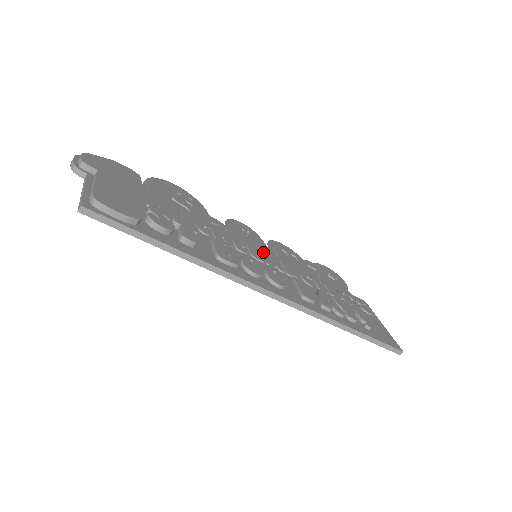
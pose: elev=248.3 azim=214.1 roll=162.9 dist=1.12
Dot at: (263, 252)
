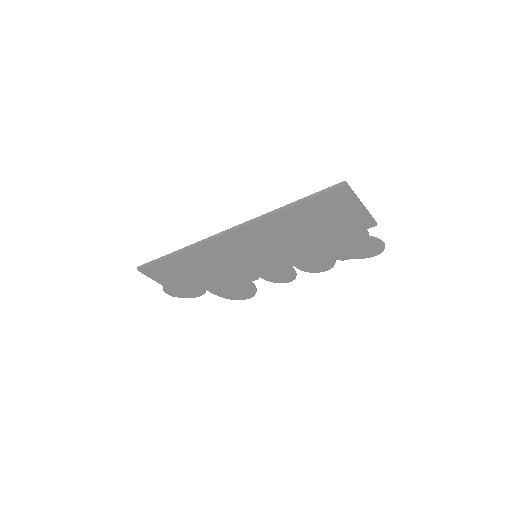
Dot at: occluded
